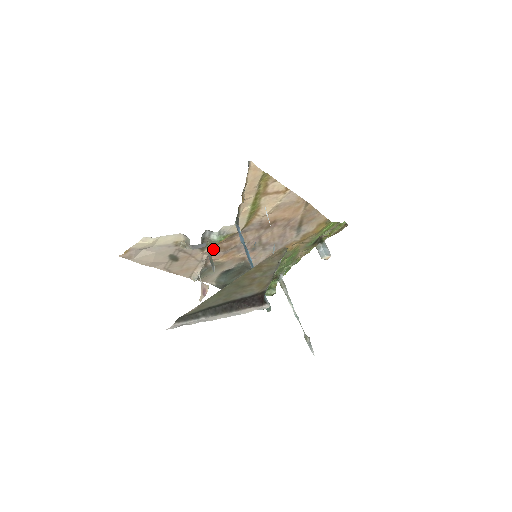
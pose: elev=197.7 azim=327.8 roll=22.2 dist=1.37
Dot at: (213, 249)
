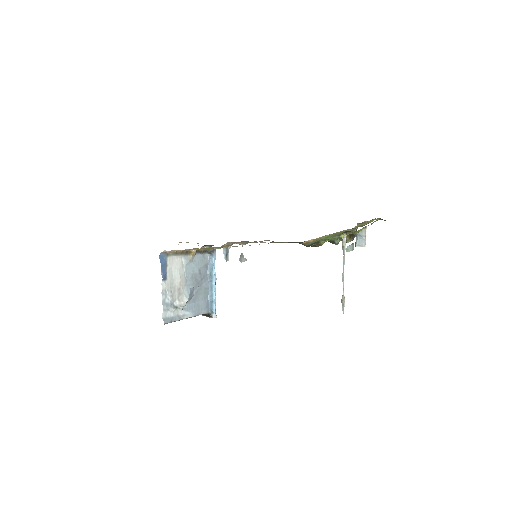
Dot at: occluded
